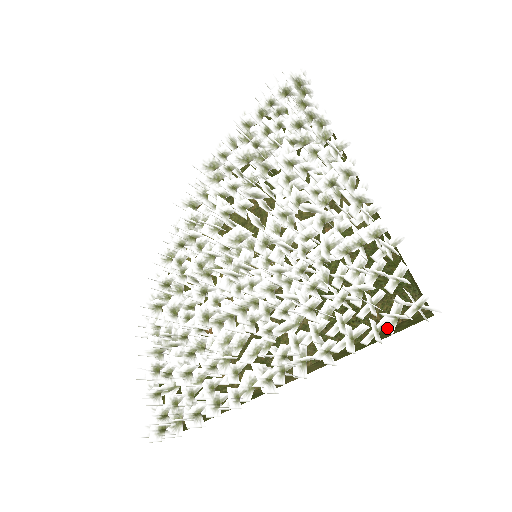
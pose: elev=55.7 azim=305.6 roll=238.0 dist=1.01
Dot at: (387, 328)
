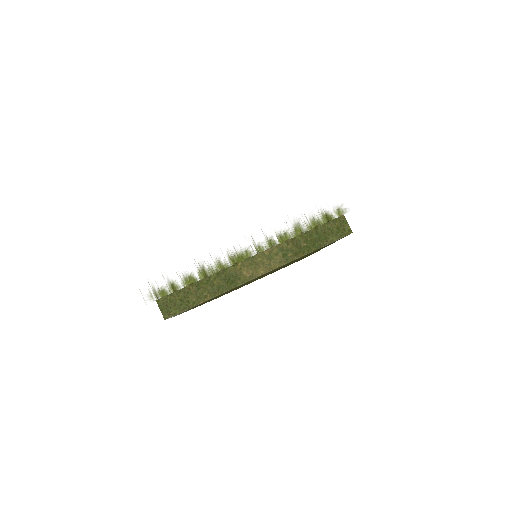
Dot at: (318, 210)
